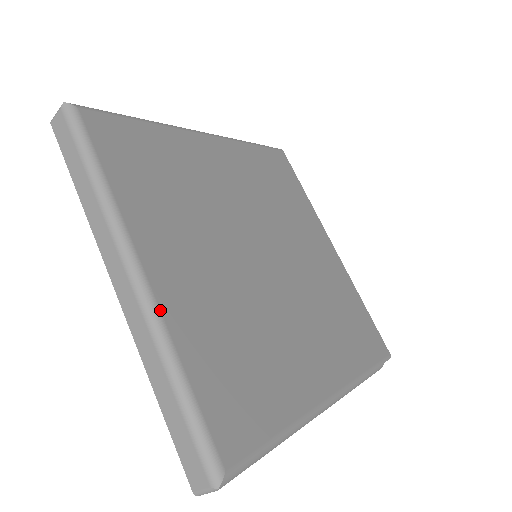
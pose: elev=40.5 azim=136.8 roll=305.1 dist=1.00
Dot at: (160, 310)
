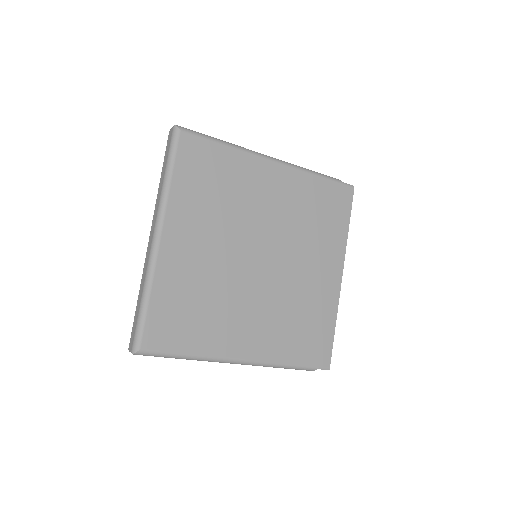
Dot at: (157, 261)
